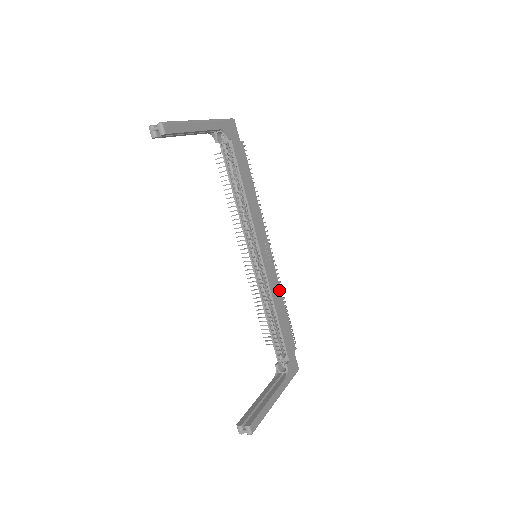
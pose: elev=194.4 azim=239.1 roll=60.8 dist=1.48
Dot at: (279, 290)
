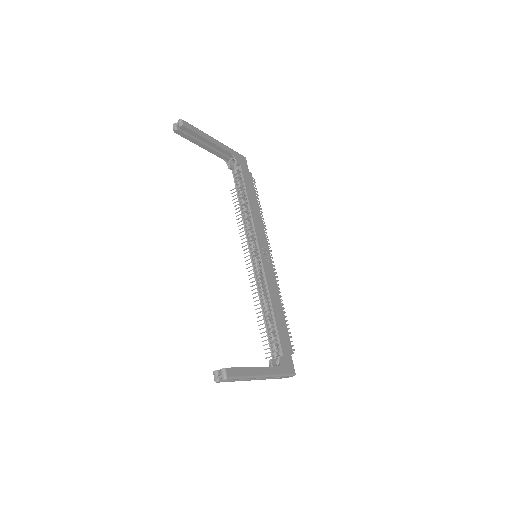
Dot at: (277, 291)
